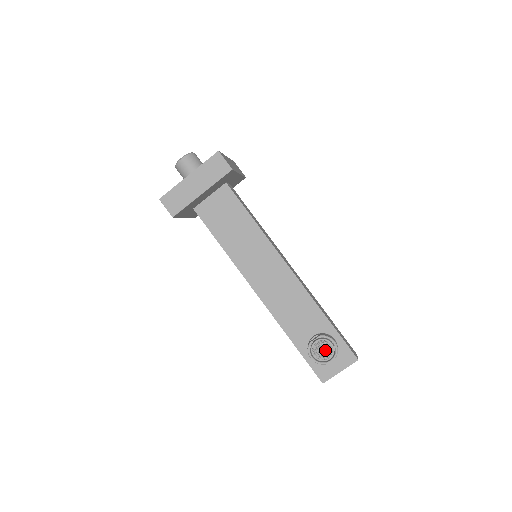
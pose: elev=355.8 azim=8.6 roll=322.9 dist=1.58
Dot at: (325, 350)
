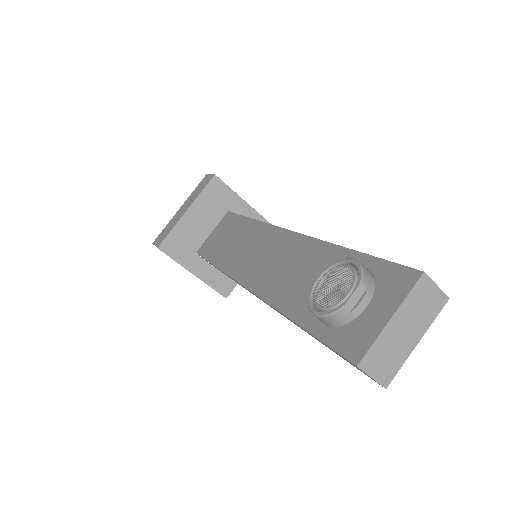
Dot at: (341, 287)
